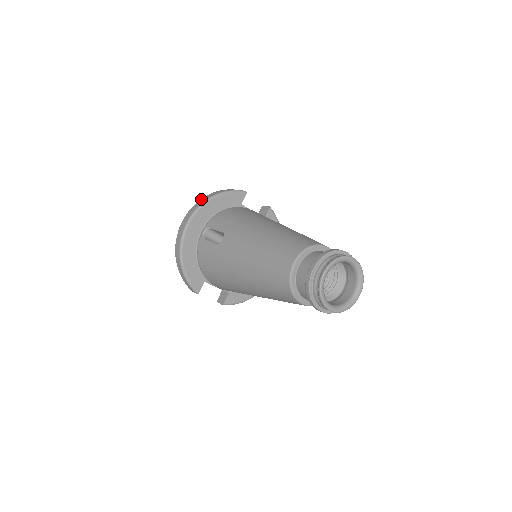
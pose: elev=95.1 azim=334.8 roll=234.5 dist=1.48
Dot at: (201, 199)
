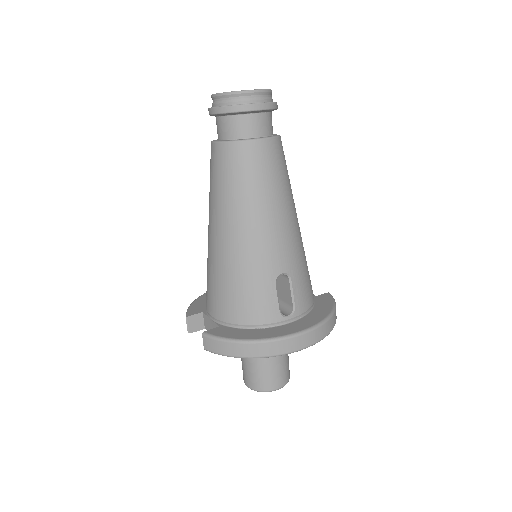
Dot at: occluded
